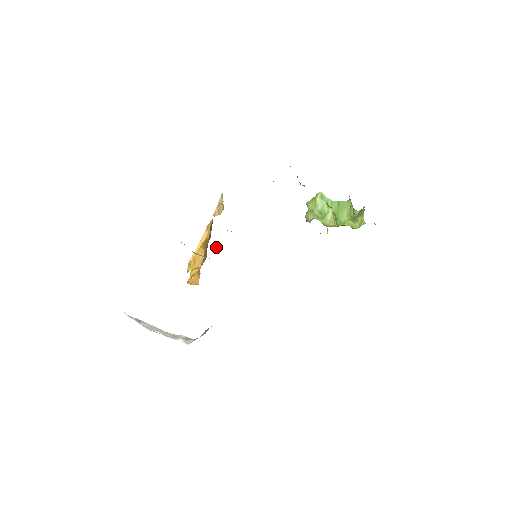
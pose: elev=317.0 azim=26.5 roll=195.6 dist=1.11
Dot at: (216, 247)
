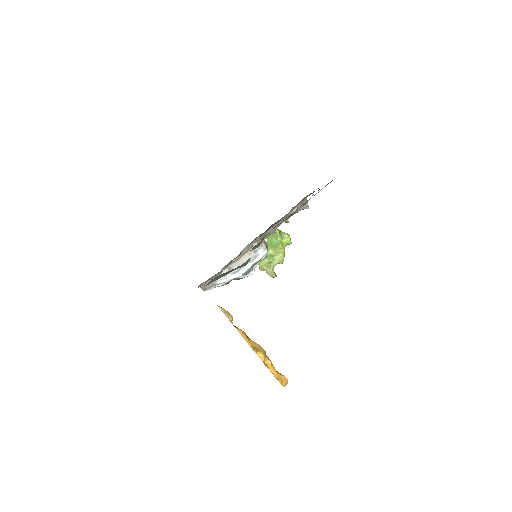
Dot at: occluded
